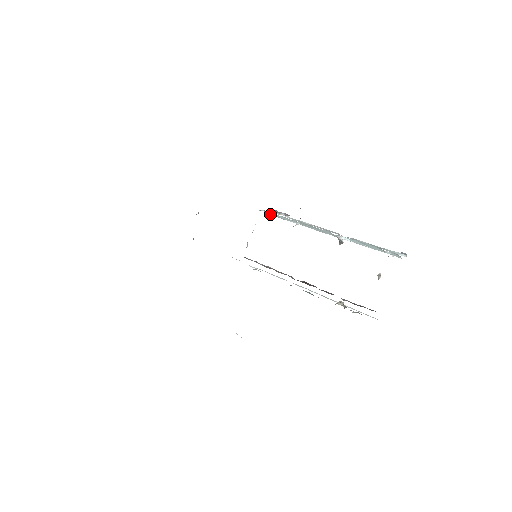
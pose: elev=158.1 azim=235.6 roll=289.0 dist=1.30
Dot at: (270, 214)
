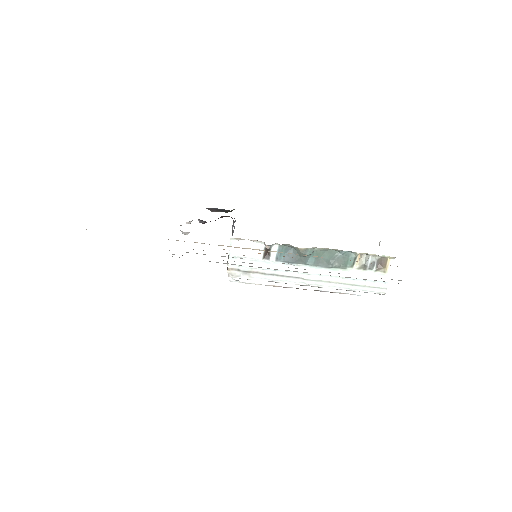
Dot at: occluded
